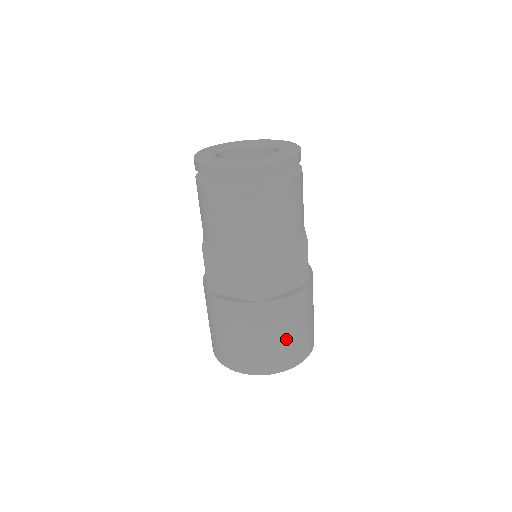
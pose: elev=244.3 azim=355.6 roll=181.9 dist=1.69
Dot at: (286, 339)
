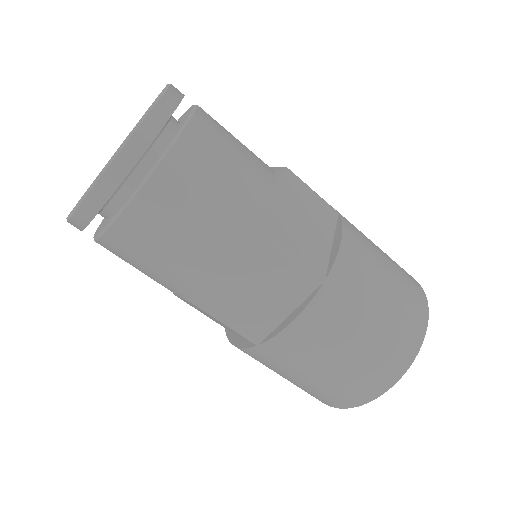
Dot at: (340, 367)
